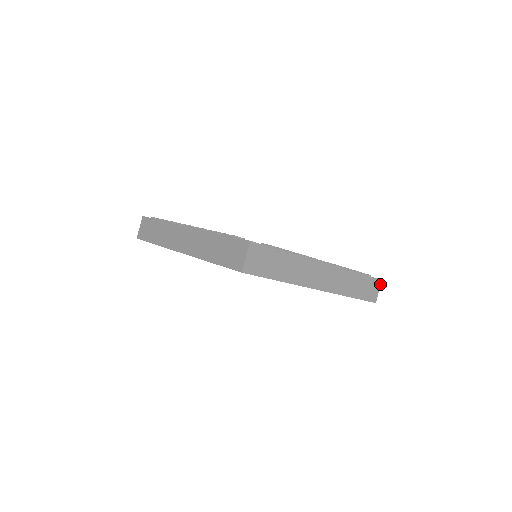
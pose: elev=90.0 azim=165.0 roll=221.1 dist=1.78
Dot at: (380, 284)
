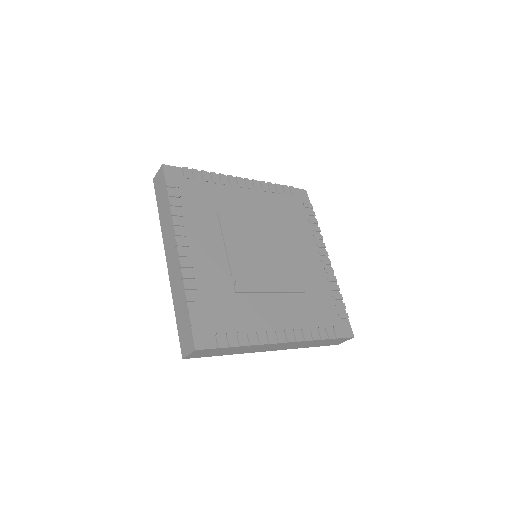
Dot at: (350, 338)
